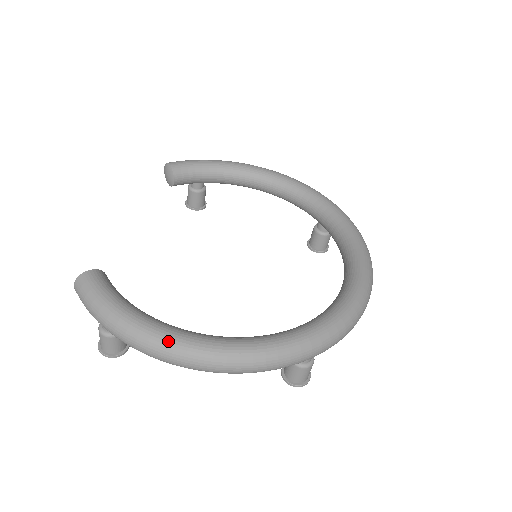
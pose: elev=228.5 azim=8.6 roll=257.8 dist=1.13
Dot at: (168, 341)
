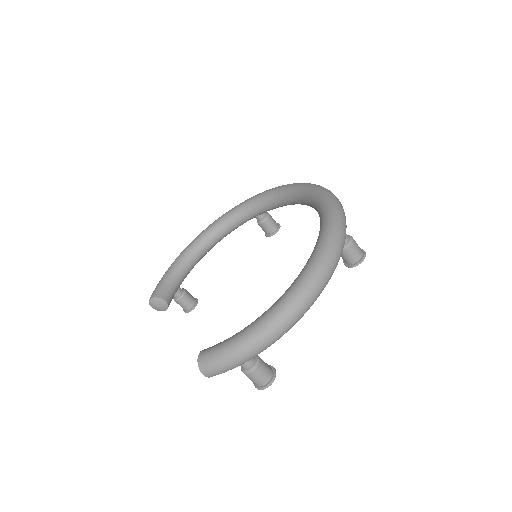
Dot at: (282, 306)
